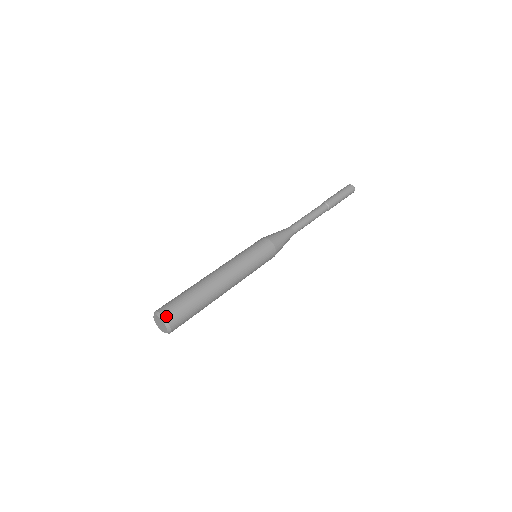
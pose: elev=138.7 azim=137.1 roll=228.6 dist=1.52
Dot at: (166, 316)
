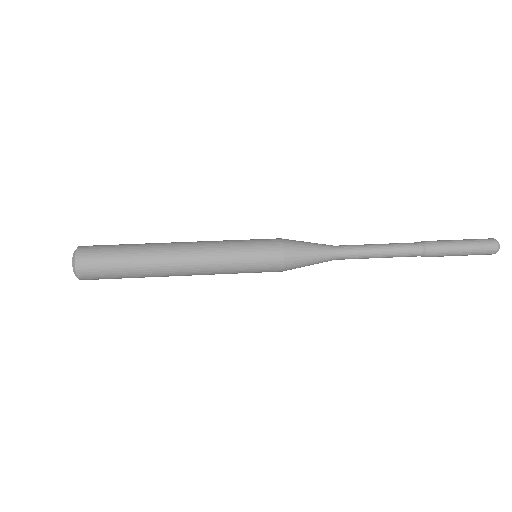
Dot at: (79, 252)
